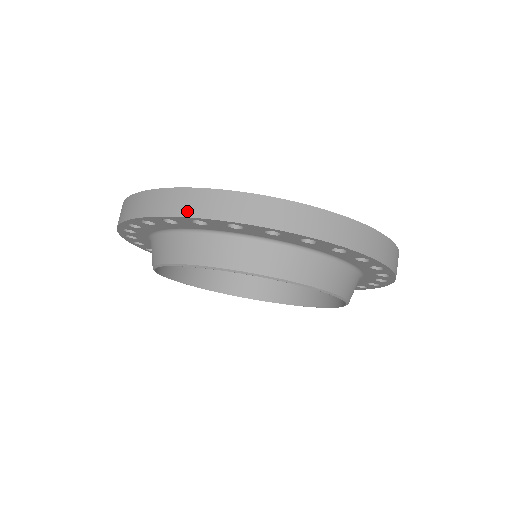
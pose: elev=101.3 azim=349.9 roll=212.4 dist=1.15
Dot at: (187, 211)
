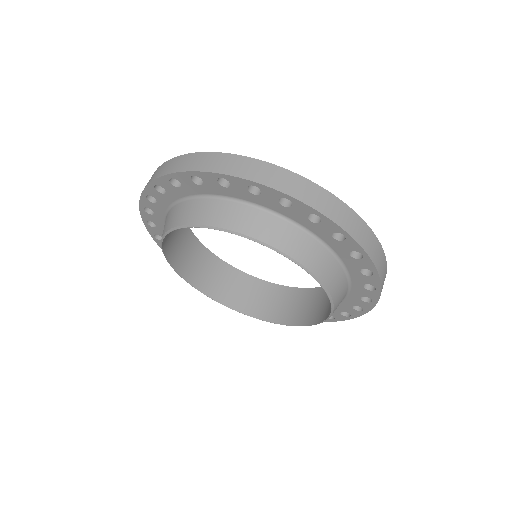
Dot at: (285, 188)
